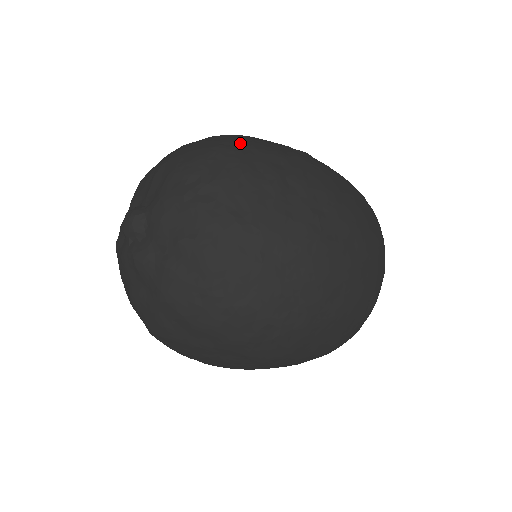
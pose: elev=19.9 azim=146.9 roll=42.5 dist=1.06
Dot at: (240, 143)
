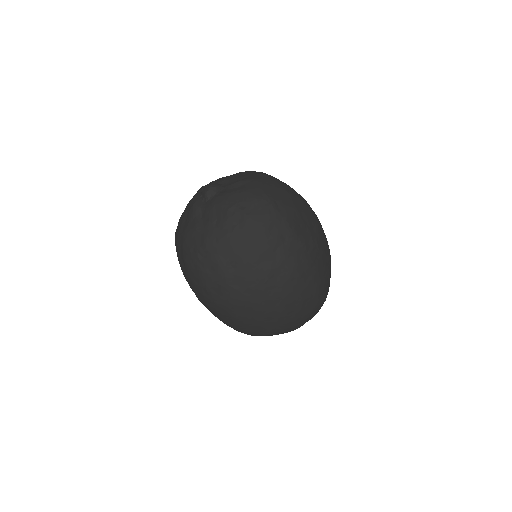
Dot at: (284, 210)
